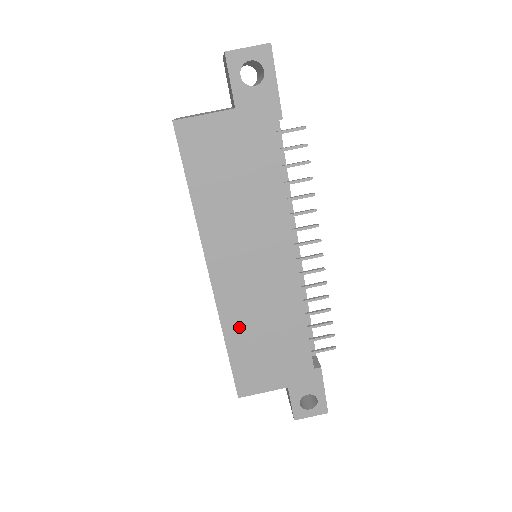
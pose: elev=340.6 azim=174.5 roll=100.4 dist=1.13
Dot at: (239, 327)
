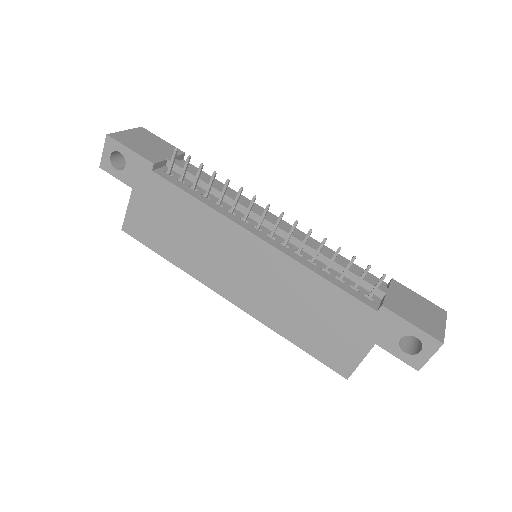
Dot at: (284, 322)
